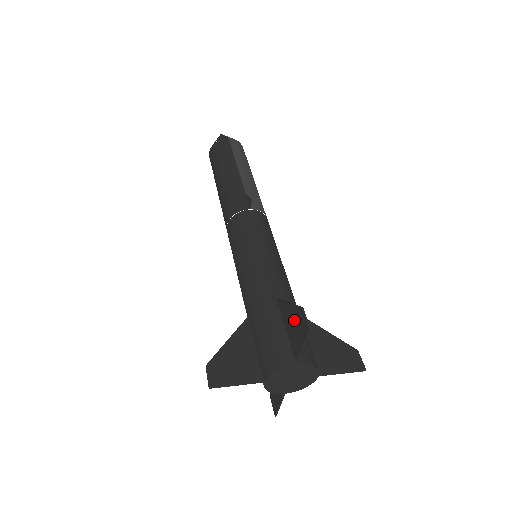
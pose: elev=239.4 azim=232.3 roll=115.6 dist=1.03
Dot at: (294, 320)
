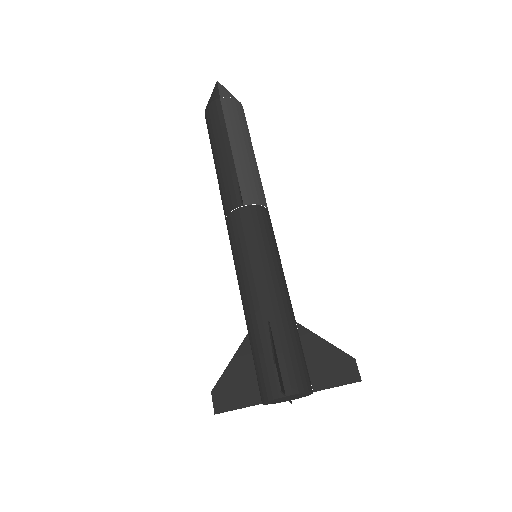
Dot at: occluded
